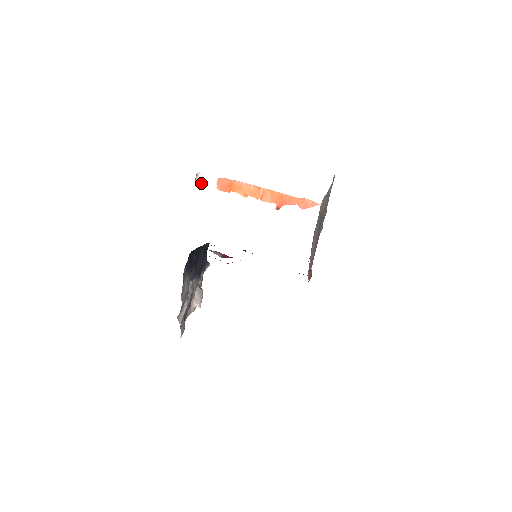
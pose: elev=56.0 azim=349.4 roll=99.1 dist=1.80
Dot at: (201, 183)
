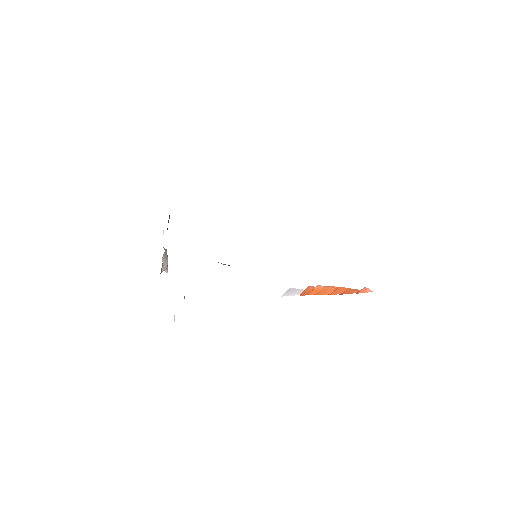
Dot at: (287, 294)
